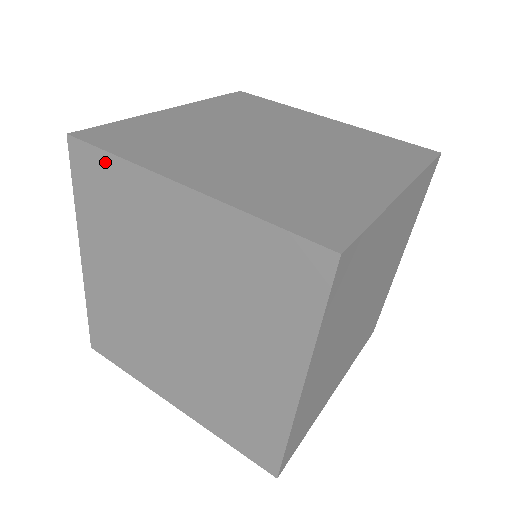
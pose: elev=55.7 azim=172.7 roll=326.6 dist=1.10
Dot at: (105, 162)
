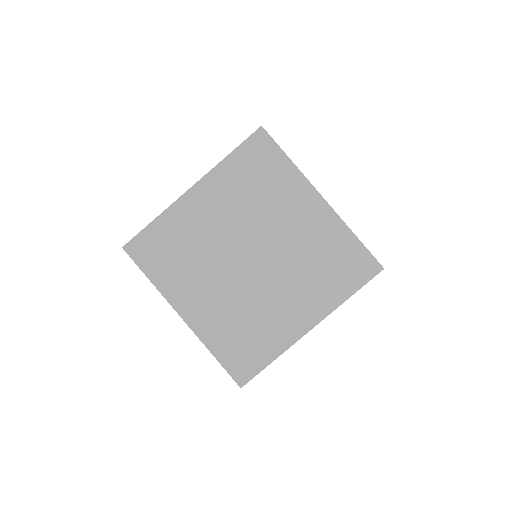
Dot at: (151, 232)
